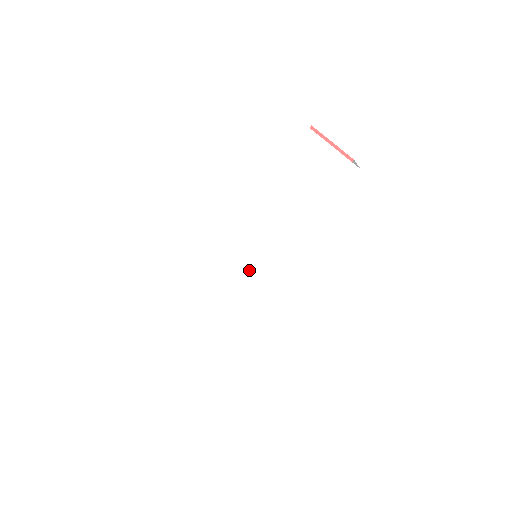
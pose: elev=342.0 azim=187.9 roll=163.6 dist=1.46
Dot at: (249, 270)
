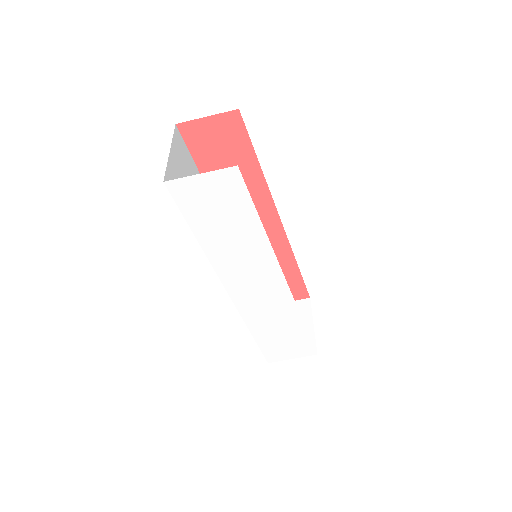
Dot at: (257, 289)
